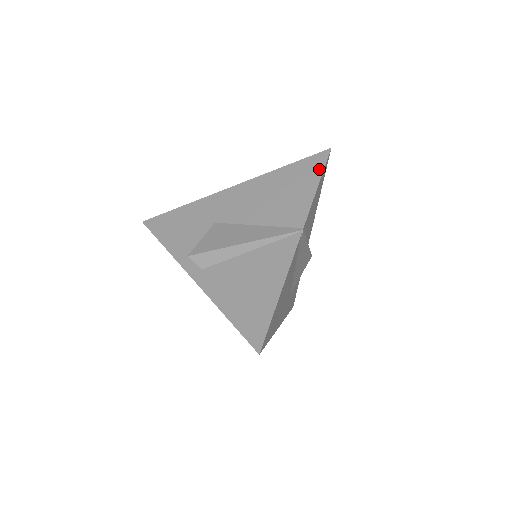
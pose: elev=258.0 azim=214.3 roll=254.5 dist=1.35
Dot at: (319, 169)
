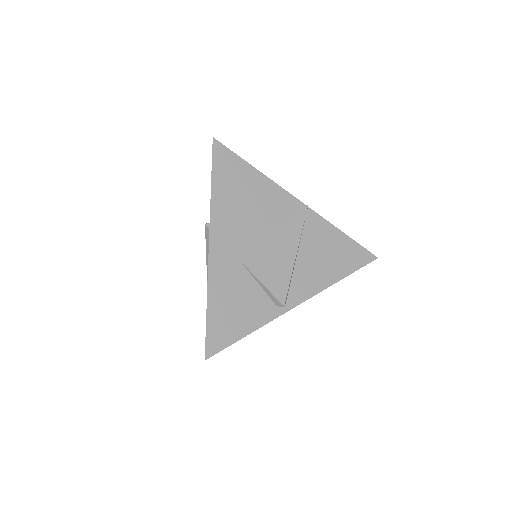
Dot at: (356, 245)
